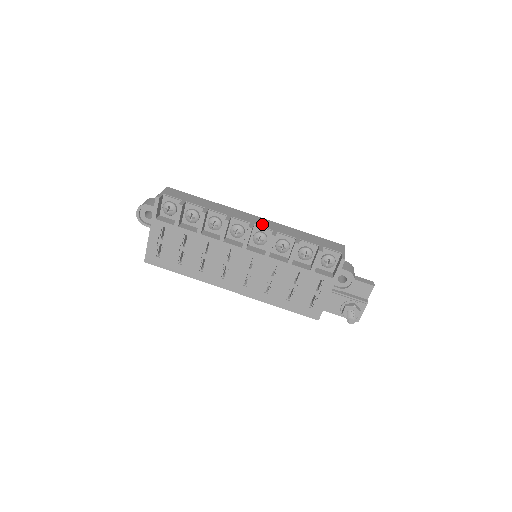
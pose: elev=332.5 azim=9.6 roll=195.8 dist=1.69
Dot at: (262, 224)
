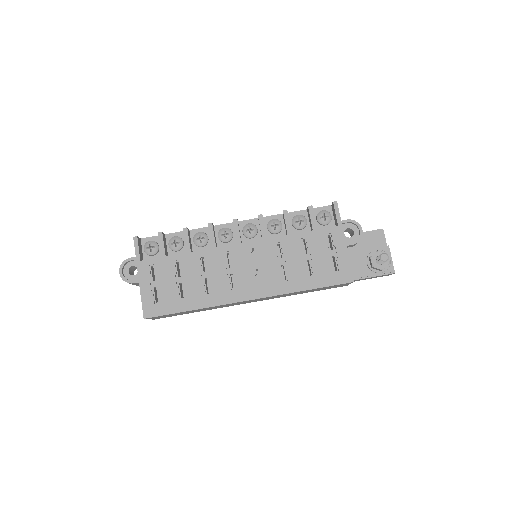
Dot at: occluded
